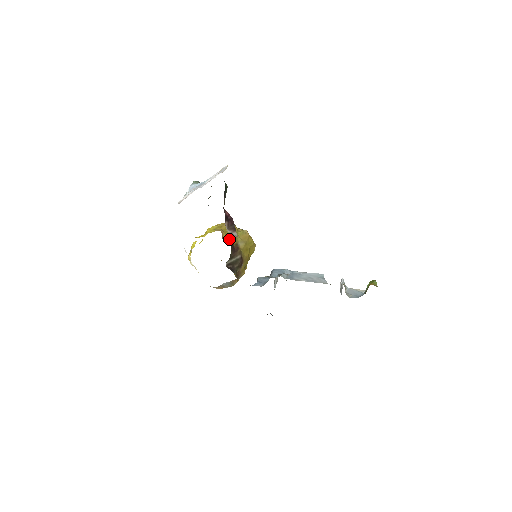
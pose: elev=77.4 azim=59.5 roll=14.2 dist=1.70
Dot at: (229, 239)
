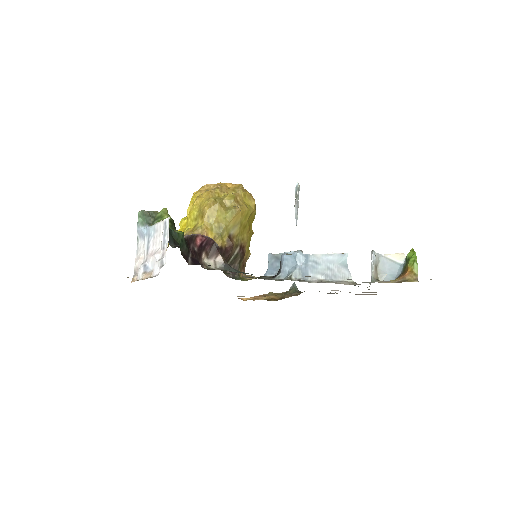
Dot at: (217, 241)
